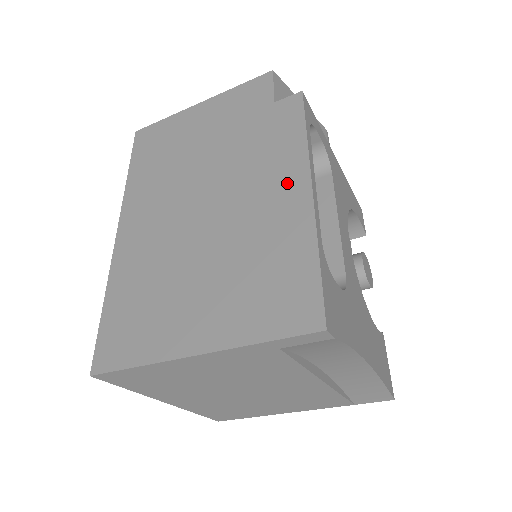
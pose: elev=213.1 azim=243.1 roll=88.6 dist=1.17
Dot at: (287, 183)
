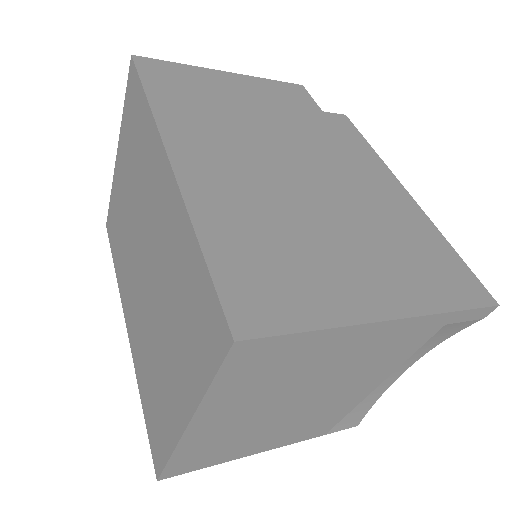
Dot at: (382, 180)
